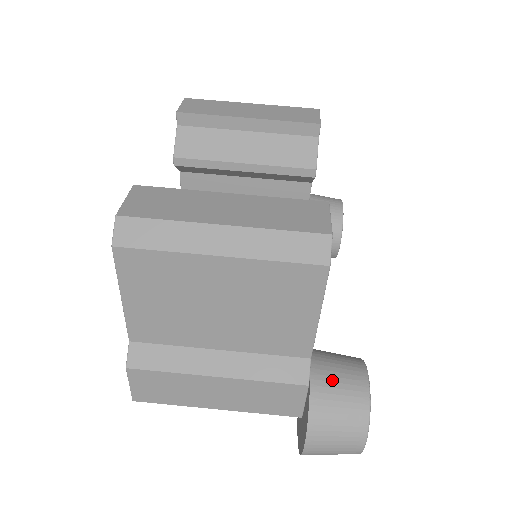
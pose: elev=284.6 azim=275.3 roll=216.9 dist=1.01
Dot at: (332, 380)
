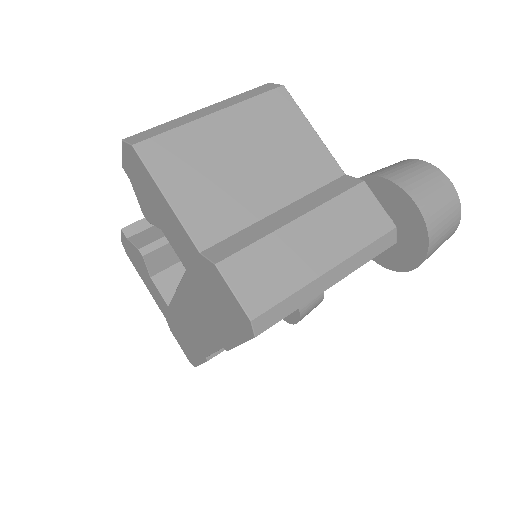
Dot at: occluded
